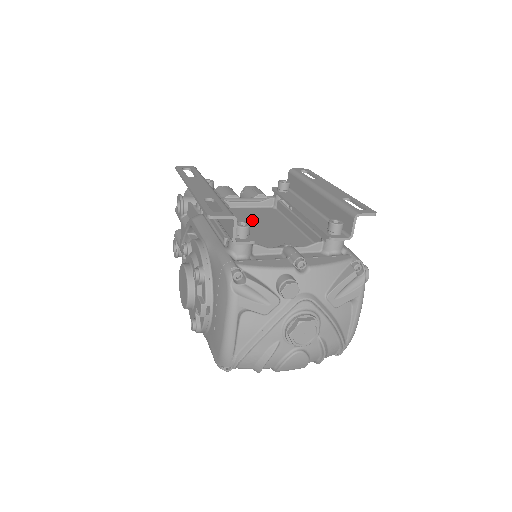
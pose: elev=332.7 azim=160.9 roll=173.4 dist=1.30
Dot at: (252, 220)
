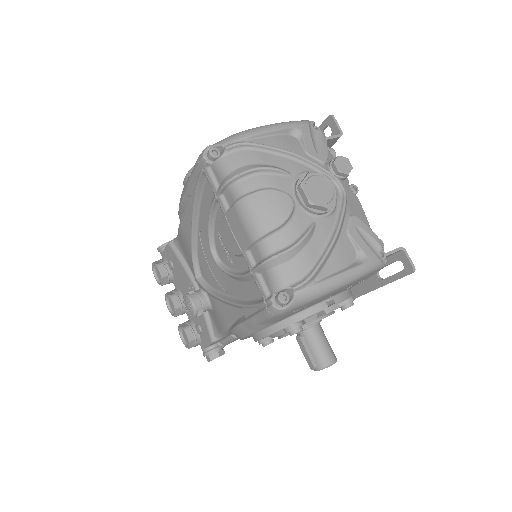
Dot at: occluded
